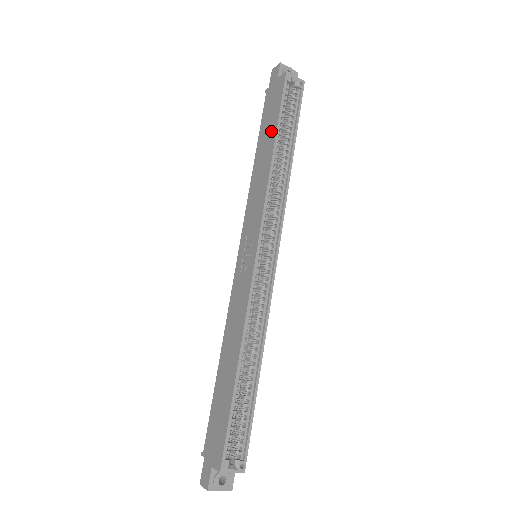
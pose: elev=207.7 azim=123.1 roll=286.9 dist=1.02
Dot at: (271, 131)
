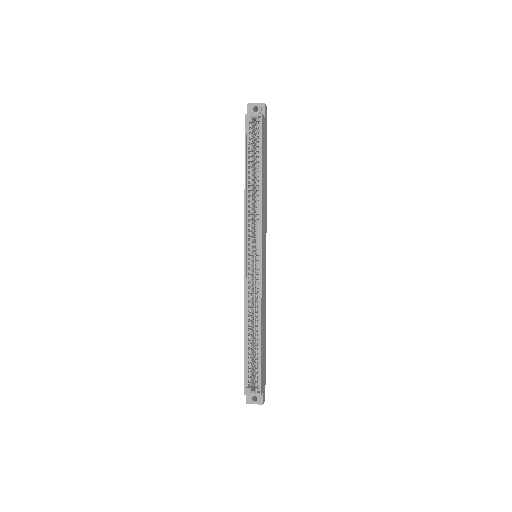
Dot at: occluded
